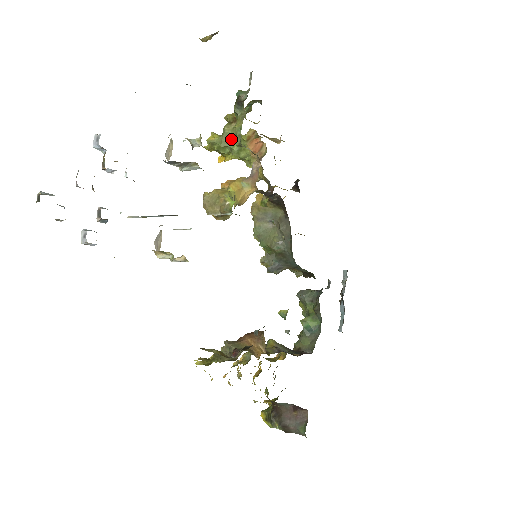
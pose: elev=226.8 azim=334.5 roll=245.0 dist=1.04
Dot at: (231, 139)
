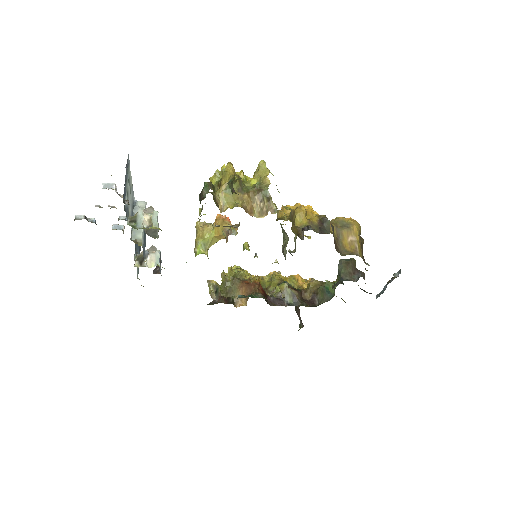
Dot at: occluded
